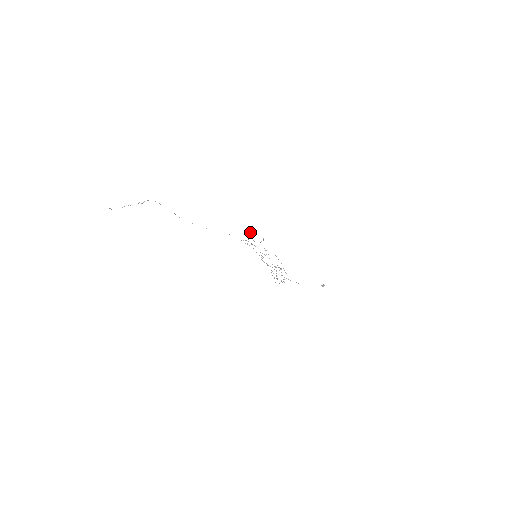
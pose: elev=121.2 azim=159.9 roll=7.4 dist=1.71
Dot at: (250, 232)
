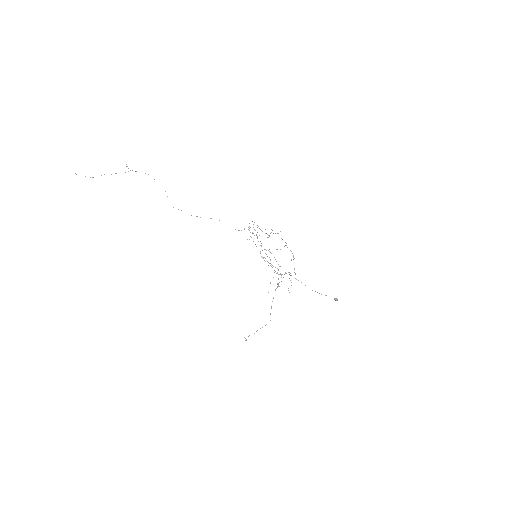
Dot at: occluded
